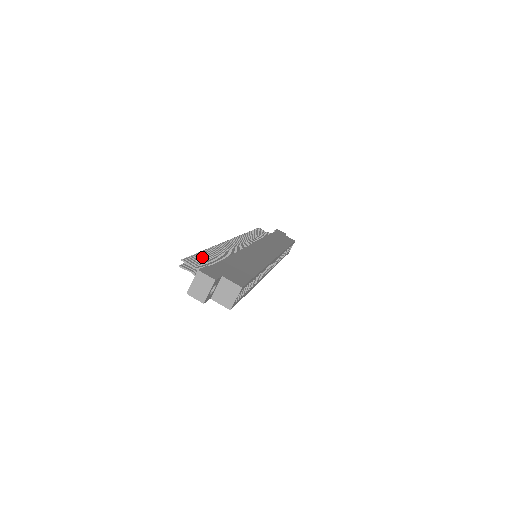
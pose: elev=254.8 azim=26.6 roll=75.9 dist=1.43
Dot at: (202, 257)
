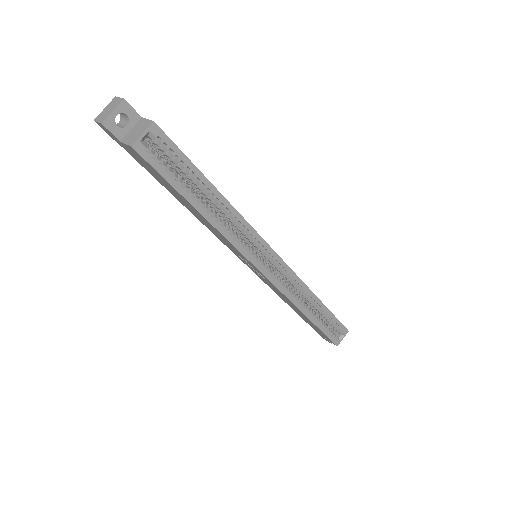
Dot at: occluded
